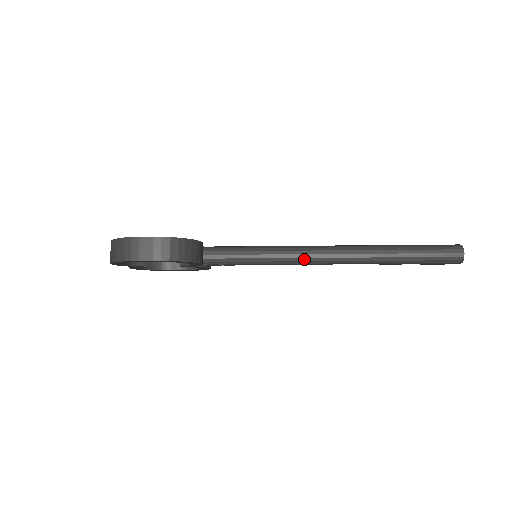
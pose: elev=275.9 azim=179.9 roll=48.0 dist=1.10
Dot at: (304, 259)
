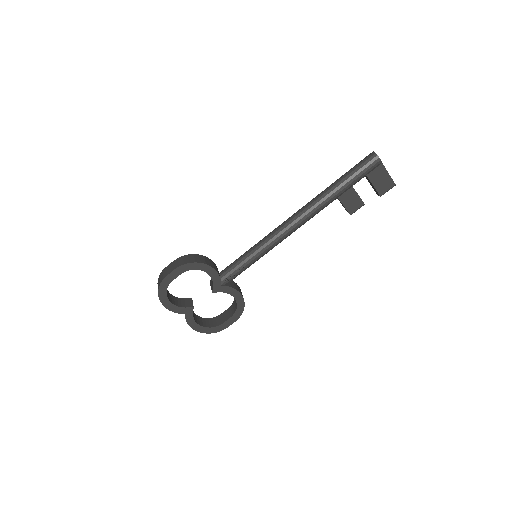
Dot at: (280, 230)
